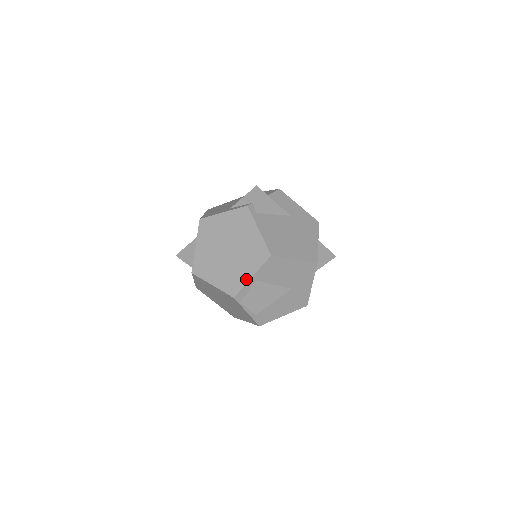
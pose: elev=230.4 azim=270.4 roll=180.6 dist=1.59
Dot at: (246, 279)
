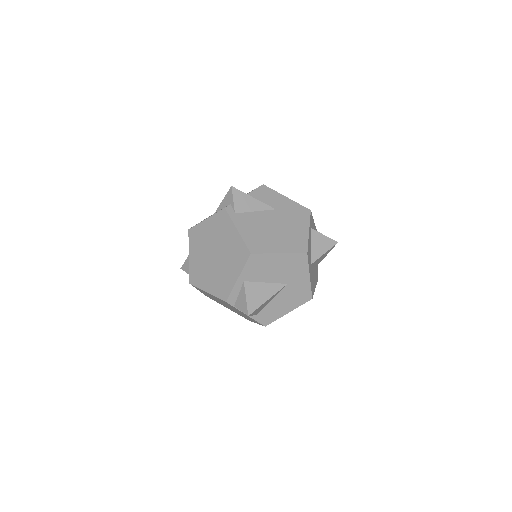
Dot at: (233, 281)
